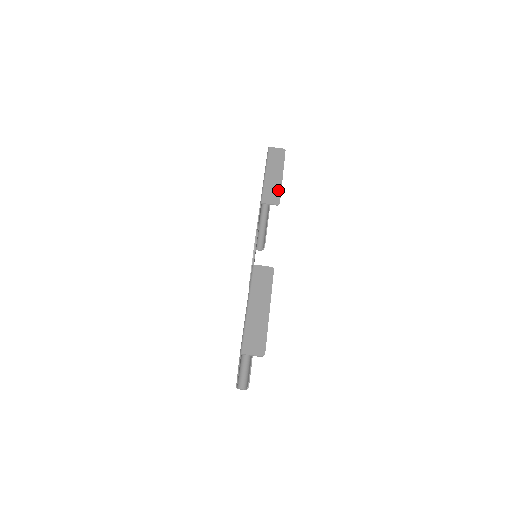
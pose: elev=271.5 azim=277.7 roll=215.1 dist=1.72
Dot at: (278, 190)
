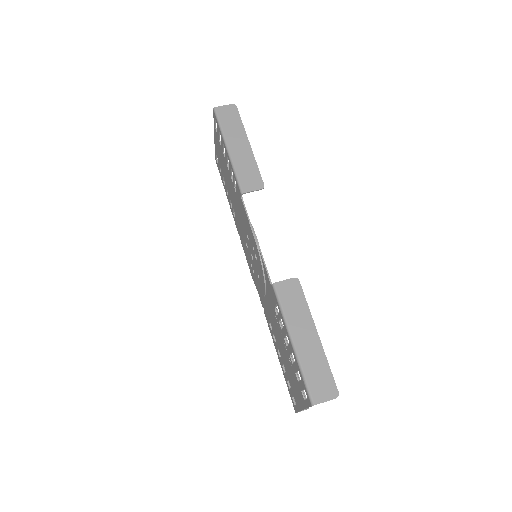
Dot at: (254, 167)
